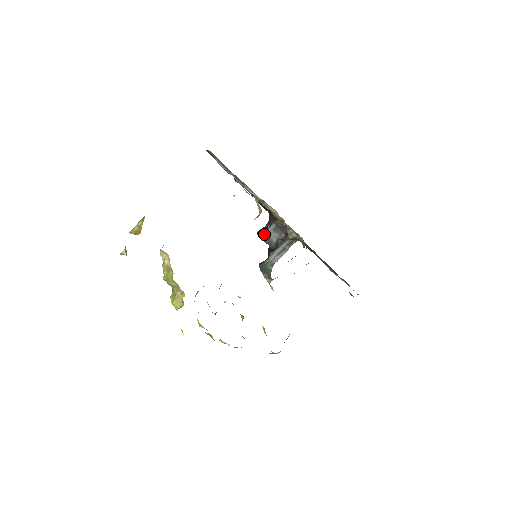
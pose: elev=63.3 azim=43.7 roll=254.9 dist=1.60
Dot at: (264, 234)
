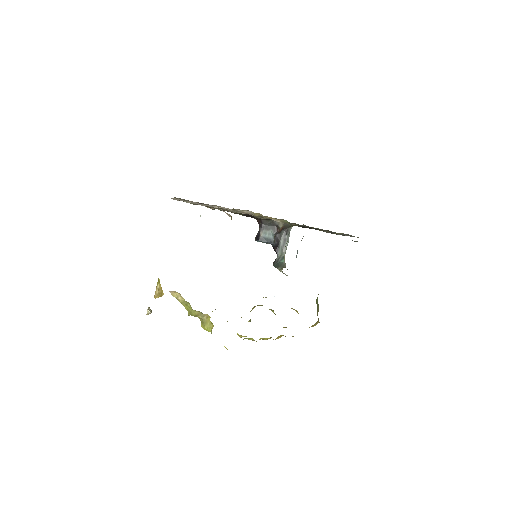
Dot at: (260, 237)
